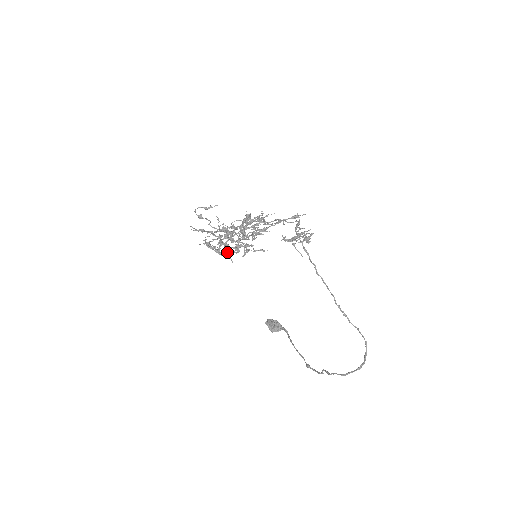
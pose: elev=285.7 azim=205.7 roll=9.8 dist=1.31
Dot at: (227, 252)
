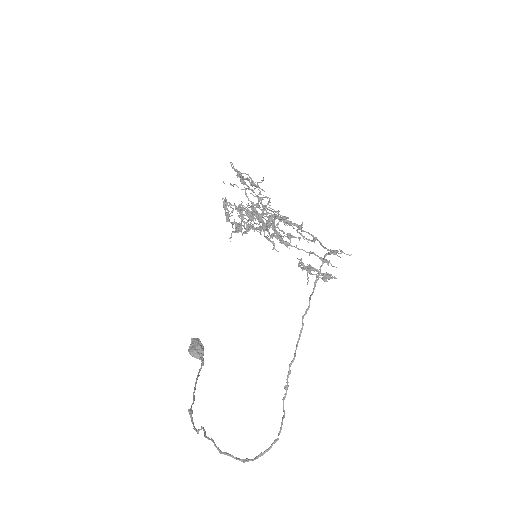
Dot at: (236, 223)
